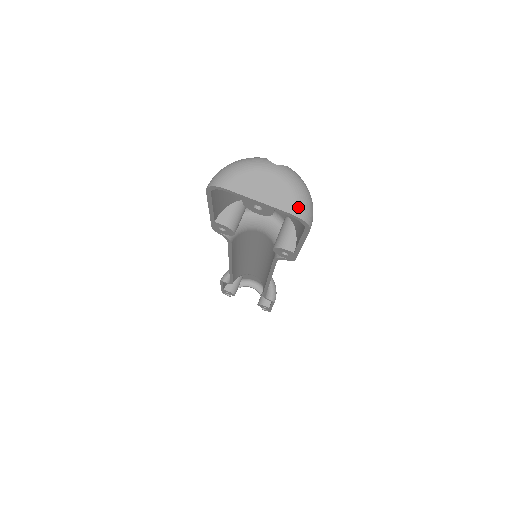
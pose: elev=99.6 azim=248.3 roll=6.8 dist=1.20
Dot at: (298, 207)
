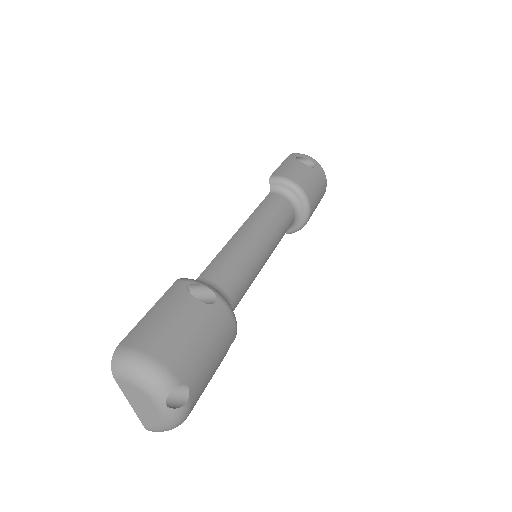
Dot at: (152, 429)
